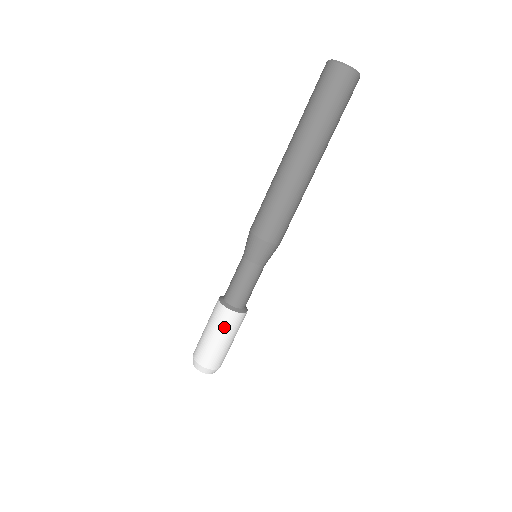
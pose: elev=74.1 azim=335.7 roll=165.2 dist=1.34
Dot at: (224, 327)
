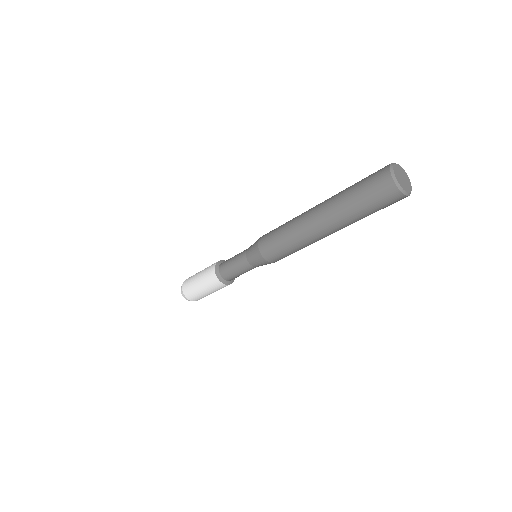
Dot at: occluded
